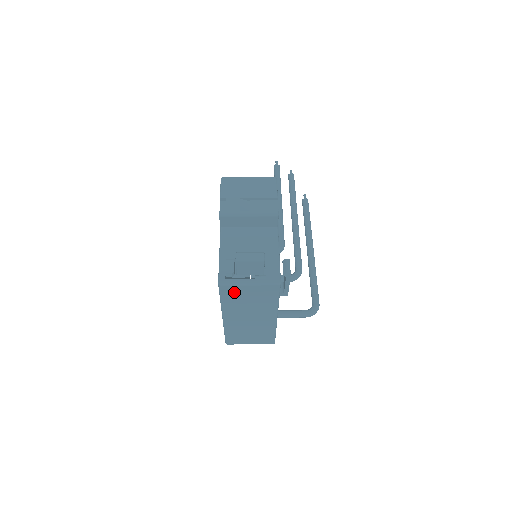
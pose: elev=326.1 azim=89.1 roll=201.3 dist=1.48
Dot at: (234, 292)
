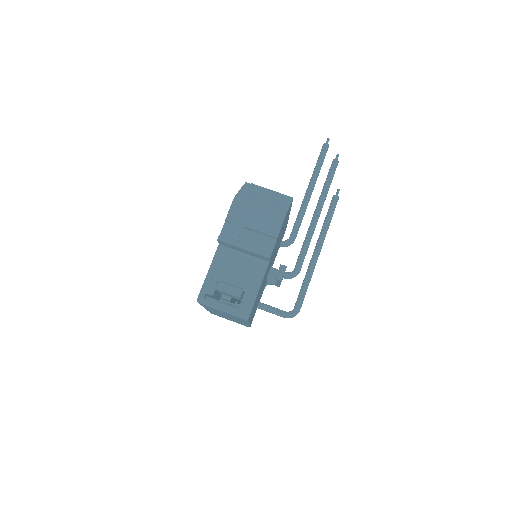
Dot at: occluded
